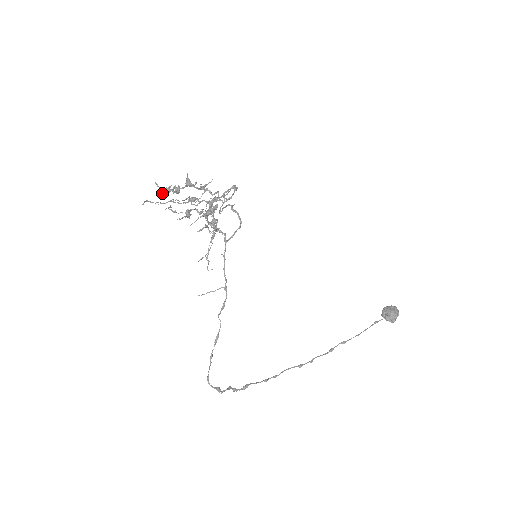
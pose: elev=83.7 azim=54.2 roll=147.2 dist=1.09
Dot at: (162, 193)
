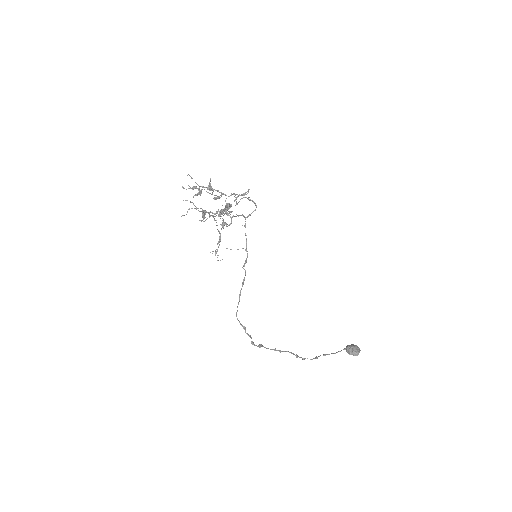
Dot at: occluded
